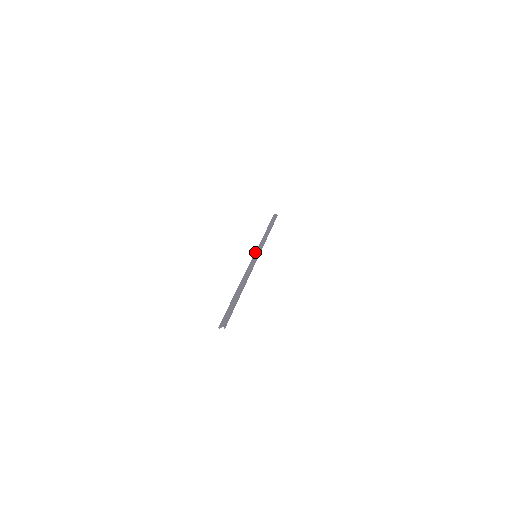
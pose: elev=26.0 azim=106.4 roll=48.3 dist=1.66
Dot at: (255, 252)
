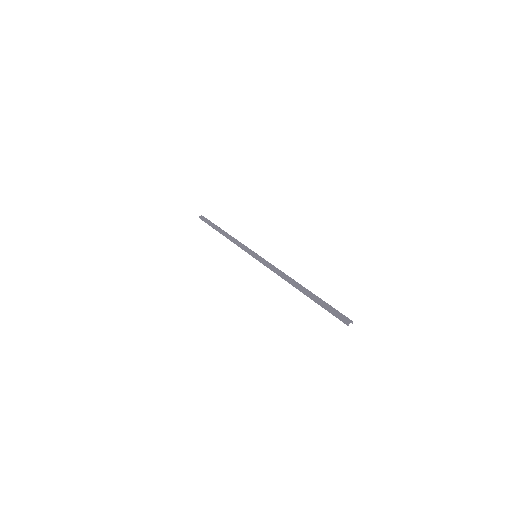
Dot at: (250, 252)
